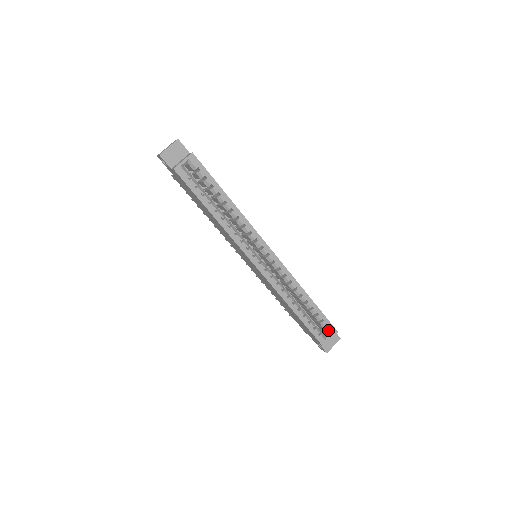
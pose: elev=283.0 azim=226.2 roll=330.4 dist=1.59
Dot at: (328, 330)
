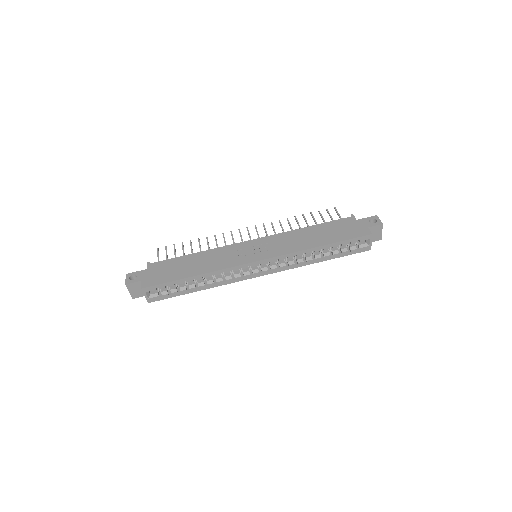
Dot at: occluded
